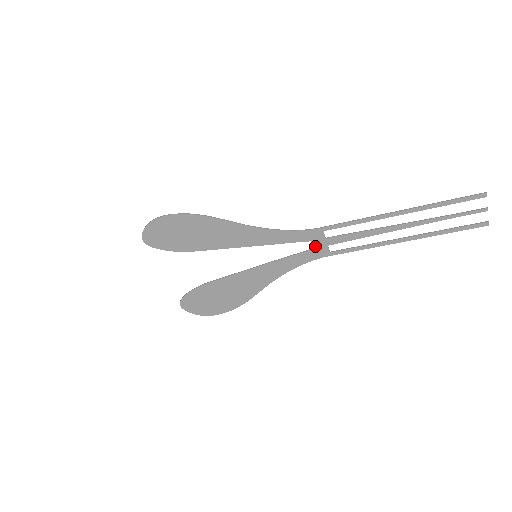
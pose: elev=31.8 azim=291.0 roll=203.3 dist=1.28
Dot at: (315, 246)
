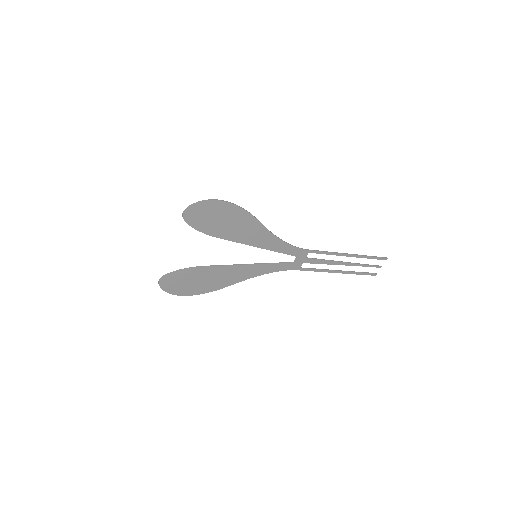
Dot at: (296, 261)
